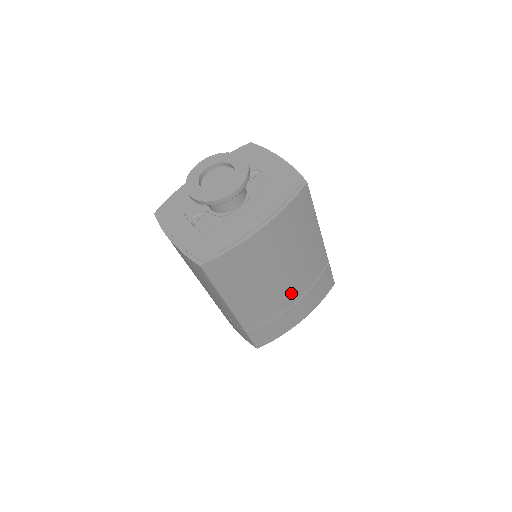
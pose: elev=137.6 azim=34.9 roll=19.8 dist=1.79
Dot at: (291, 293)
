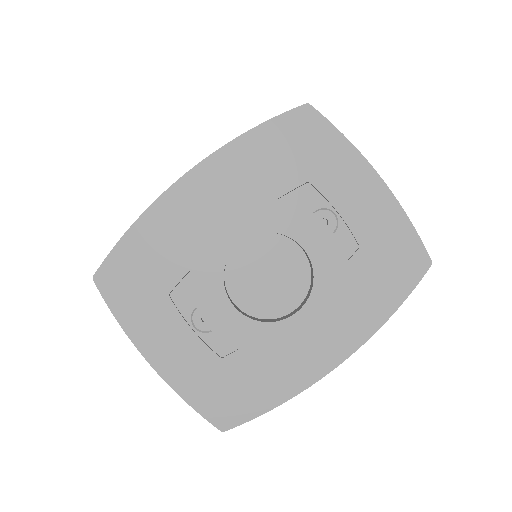
Dot at: occluded
